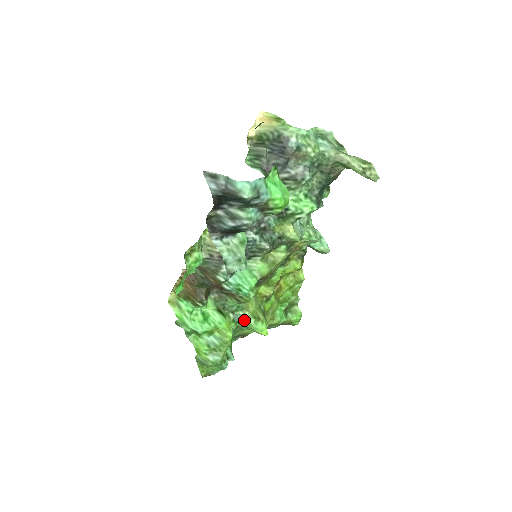
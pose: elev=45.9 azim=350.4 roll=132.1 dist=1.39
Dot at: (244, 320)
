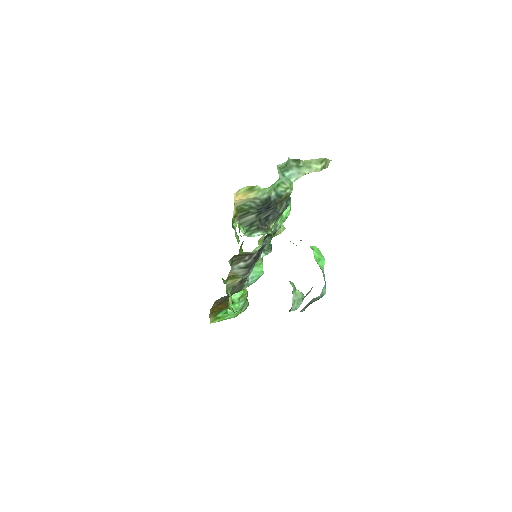
Dot at: occluded
